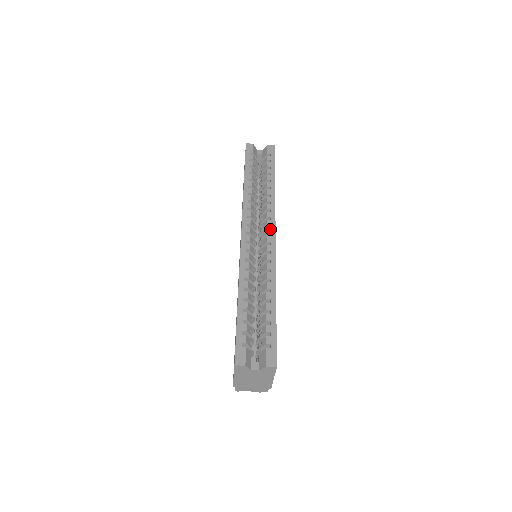
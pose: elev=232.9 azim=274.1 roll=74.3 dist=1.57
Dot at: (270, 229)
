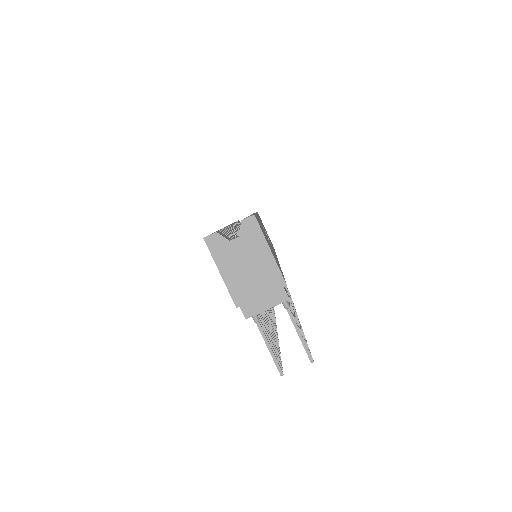
Dot at: occluded
